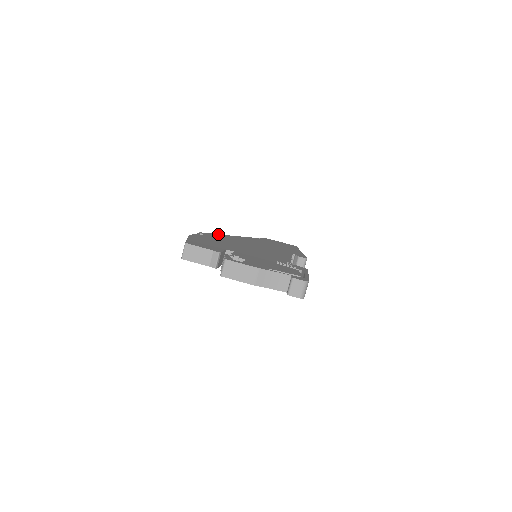
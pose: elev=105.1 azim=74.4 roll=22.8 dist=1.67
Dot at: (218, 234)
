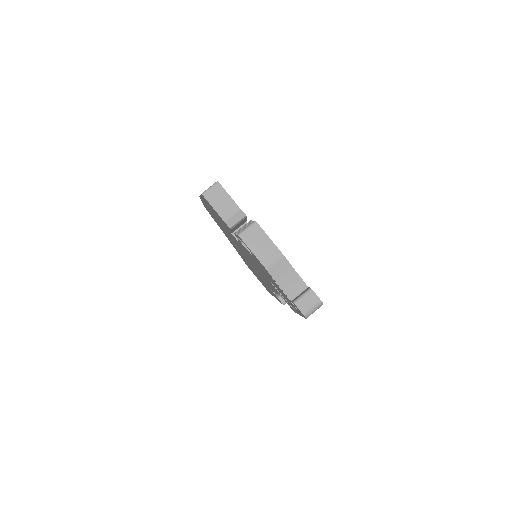
Dot at: occluded
